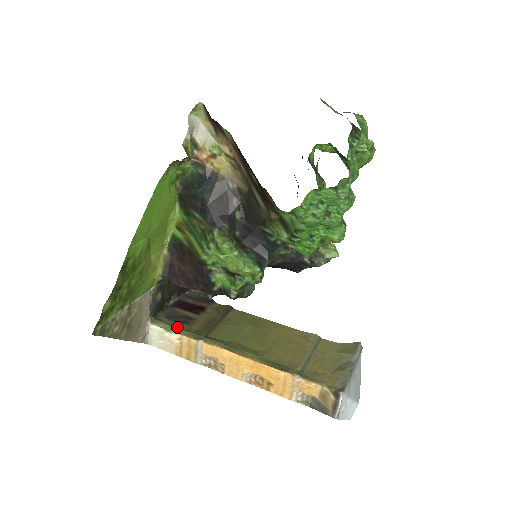
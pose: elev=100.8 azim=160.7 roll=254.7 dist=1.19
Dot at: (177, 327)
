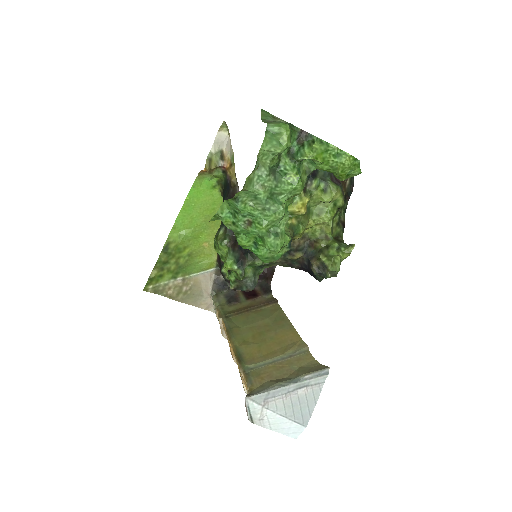
Dot at: (221, 304)
